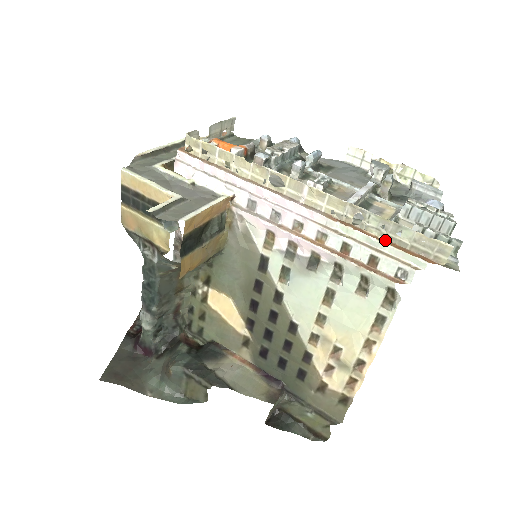
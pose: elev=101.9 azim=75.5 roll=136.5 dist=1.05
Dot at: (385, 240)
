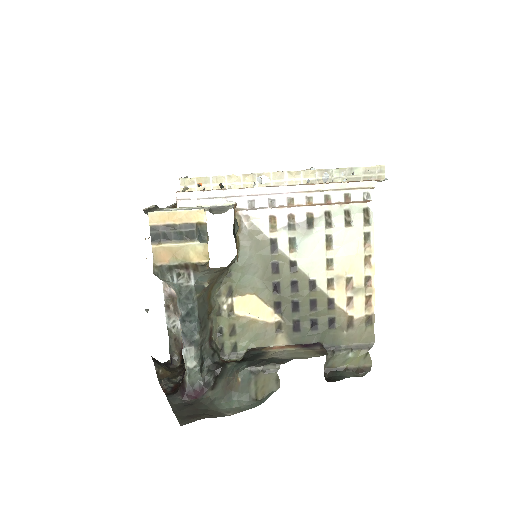
Dot at: (347, 182)
